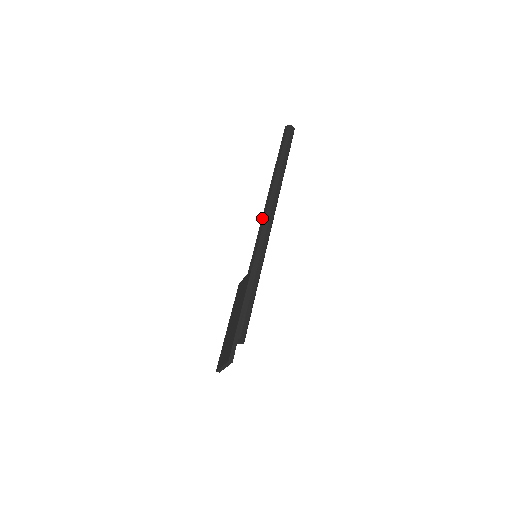
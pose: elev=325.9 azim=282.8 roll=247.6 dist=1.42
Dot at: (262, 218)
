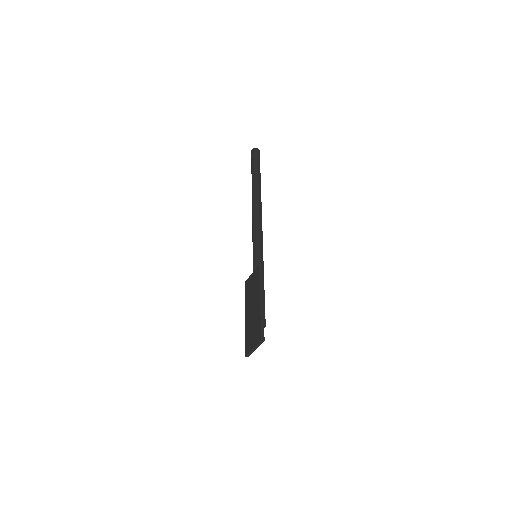
Dot at: (253, 225)
